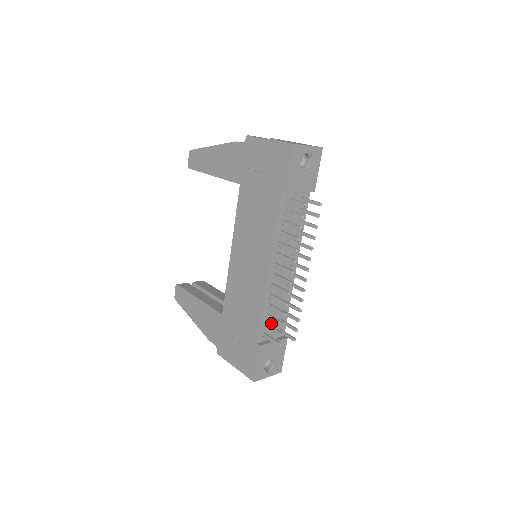
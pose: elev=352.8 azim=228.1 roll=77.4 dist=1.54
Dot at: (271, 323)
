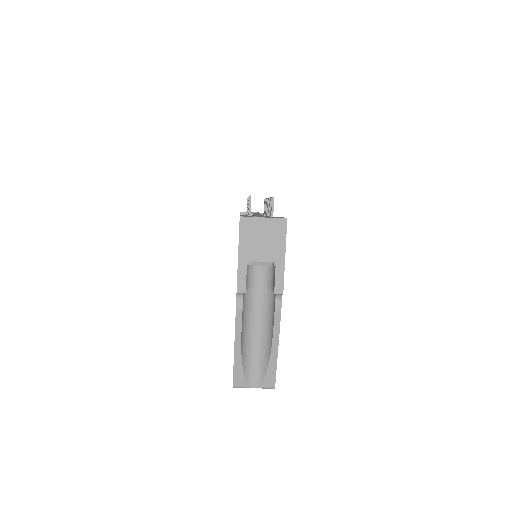
Dot at: occluded
